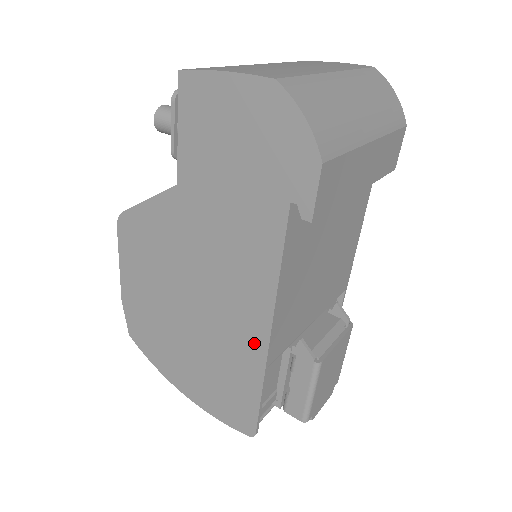
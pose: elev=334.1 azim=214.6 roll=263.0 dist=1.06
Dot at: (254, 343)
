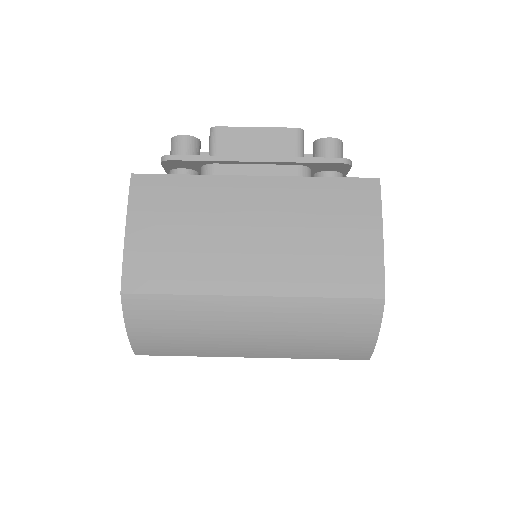
Dot at: occluded
